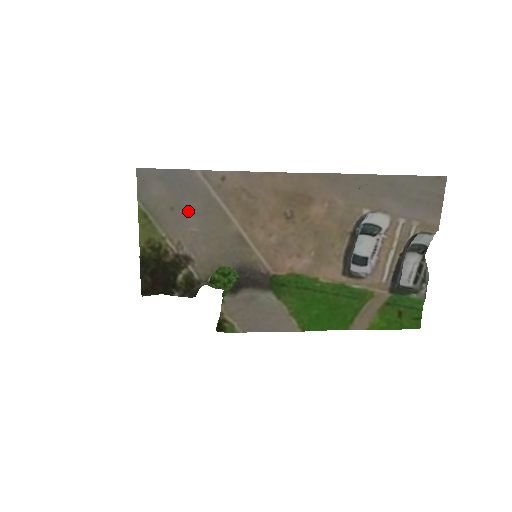
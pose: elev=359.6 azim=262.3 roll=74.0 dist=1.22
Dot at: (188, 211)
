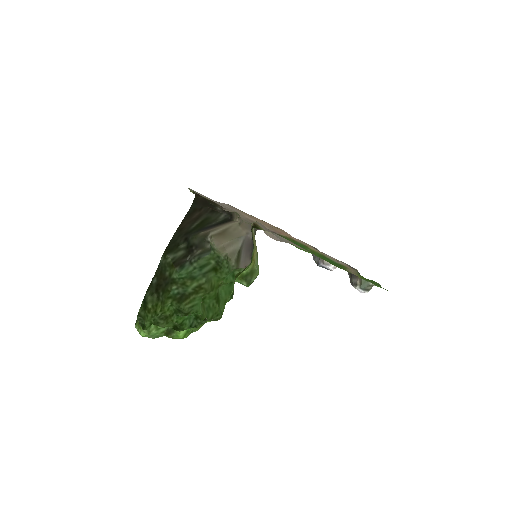
Dot at: occluded
